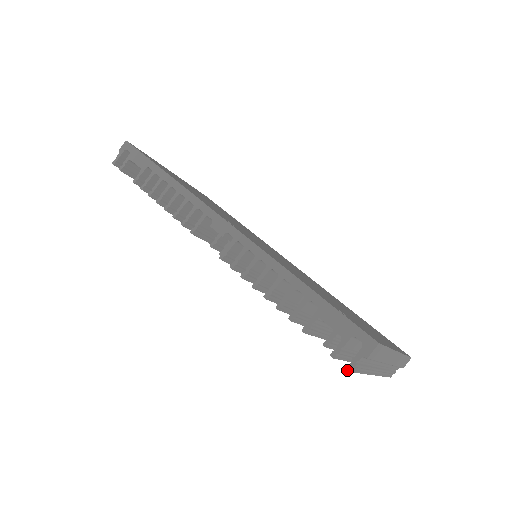
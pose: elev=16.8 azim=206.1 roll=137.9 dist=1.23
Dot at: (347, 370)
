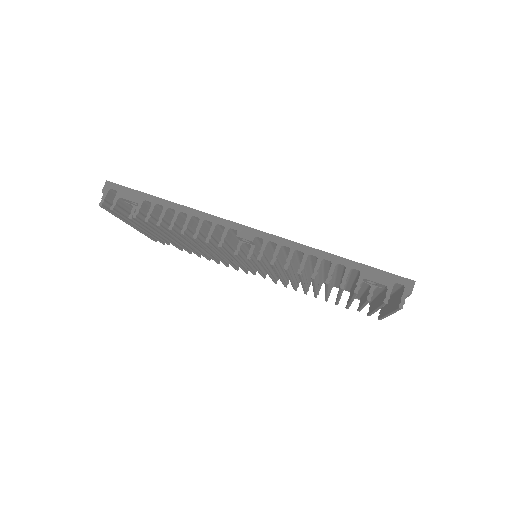
Dot at: (400, 308)
